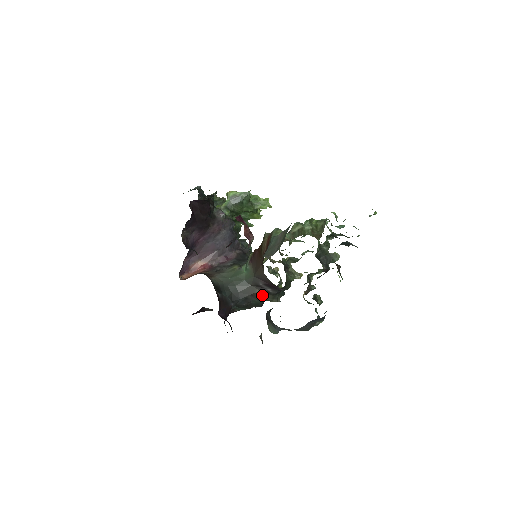
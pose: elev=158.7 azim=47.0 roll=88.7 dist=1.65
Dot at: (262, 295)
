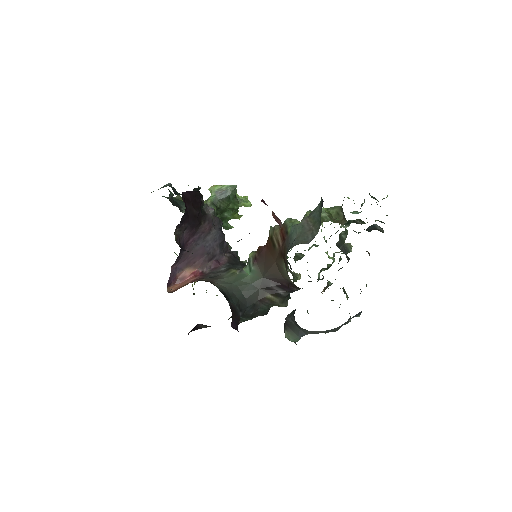
Dot at: (271, 299)
